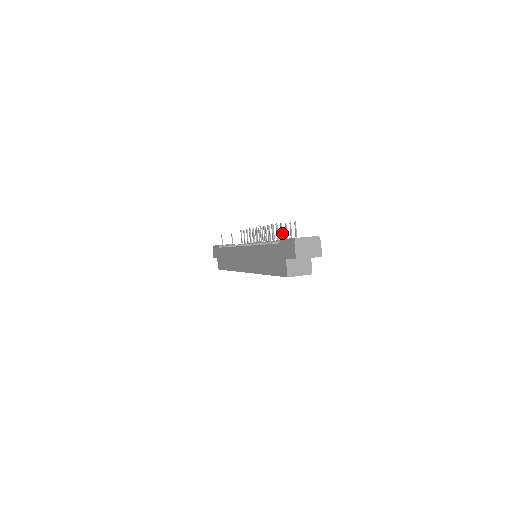
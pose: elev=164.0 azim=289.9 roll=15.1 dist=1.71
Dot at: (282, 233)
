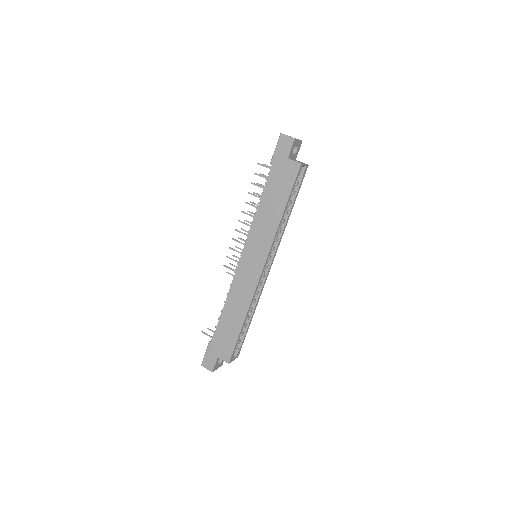
Dot at: (265, 166)
